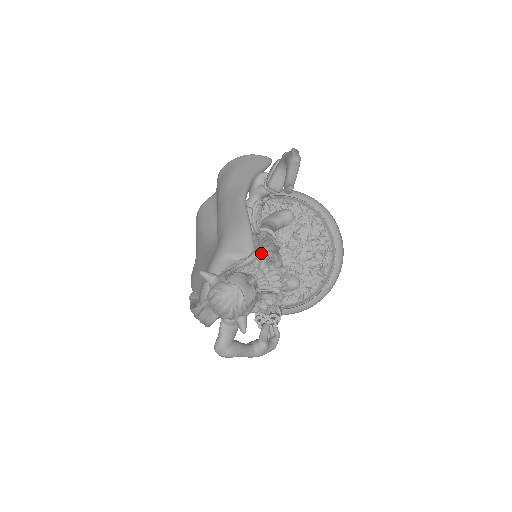
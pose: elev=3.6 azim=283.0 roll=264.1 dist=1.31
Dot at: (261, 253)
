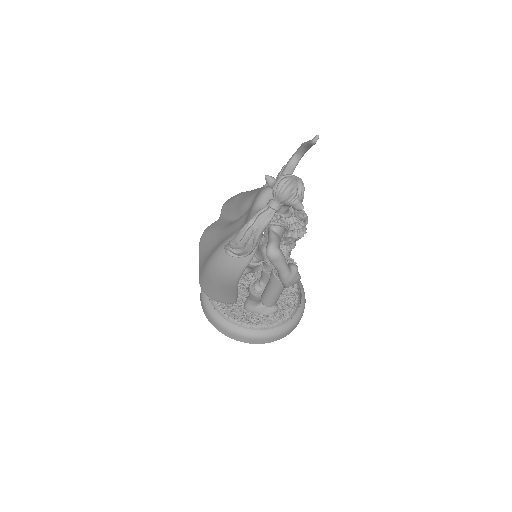
Dot at: occluded
